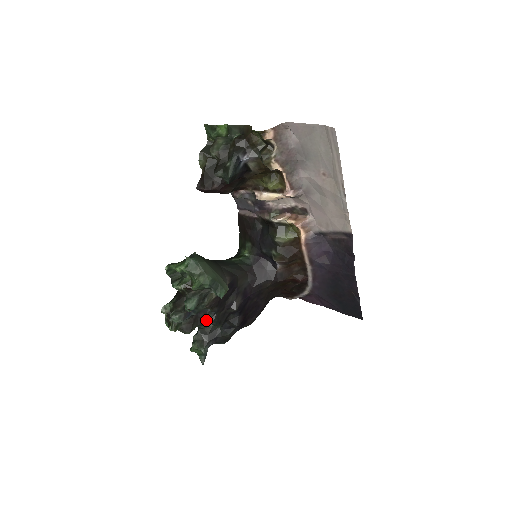
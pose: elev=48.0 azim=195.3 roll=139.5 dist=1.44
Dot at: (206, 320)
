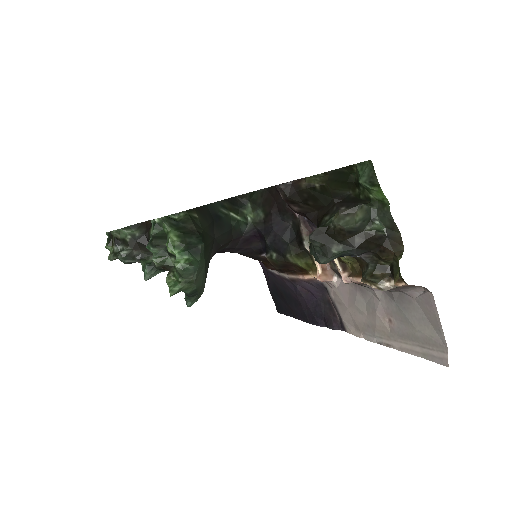
Dot at: occluded
